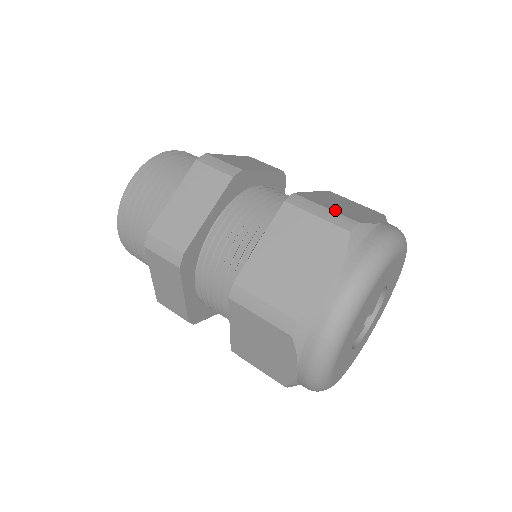
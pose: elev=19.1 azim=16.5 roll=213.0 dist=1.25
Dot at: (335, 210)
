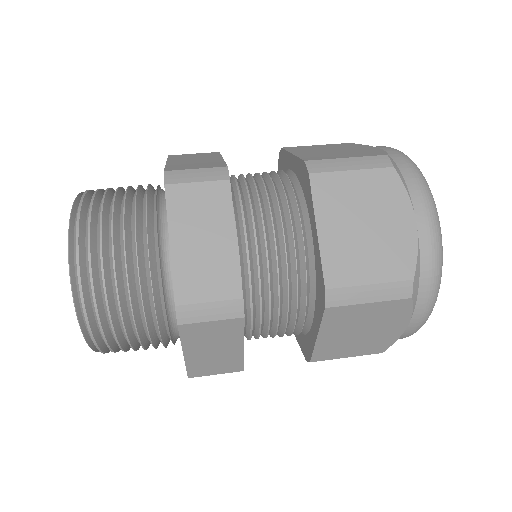
Dot at: occluded
